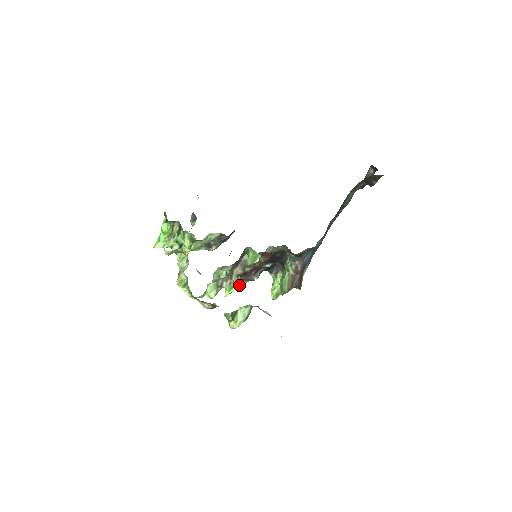
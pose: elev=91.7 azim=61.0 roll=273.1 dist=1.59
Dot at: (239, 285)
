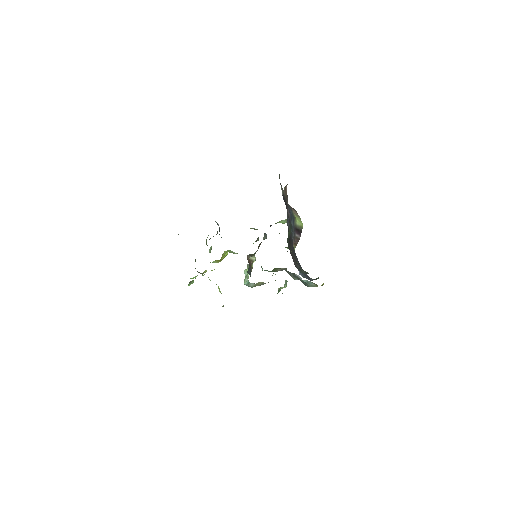
Dot at: (258, 238)
